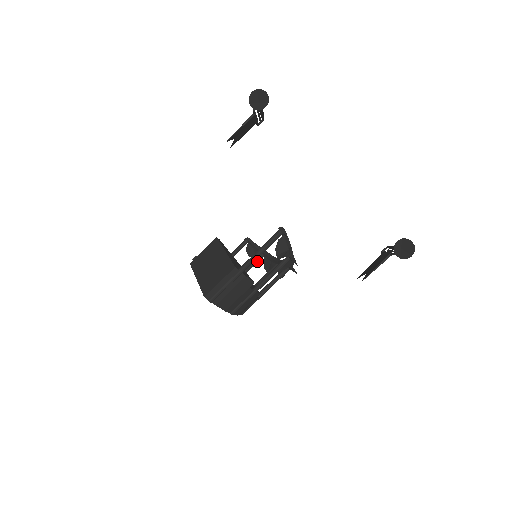
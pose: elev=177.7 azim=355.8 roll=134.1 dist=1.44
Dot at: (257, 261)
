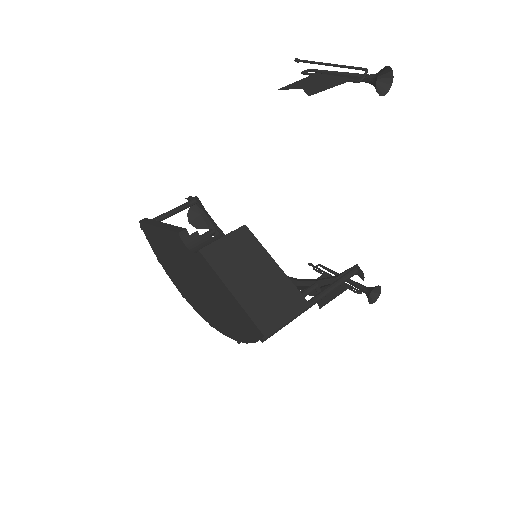
Dot at: occluded
